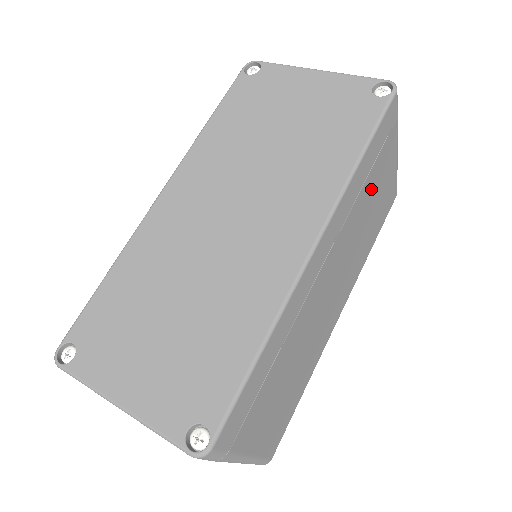
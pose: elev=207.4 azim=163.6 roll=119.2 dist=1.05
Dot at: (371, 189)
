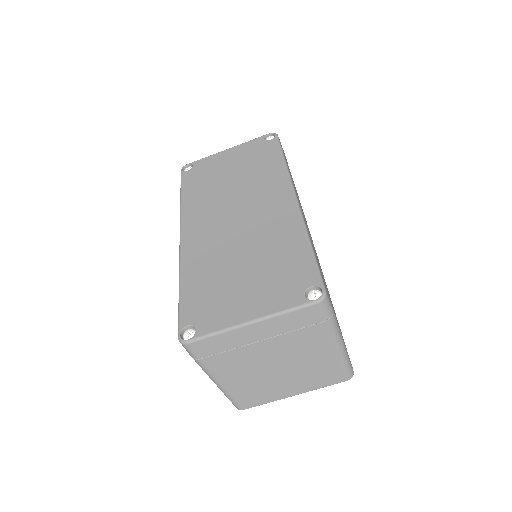
Dot at: occluded
